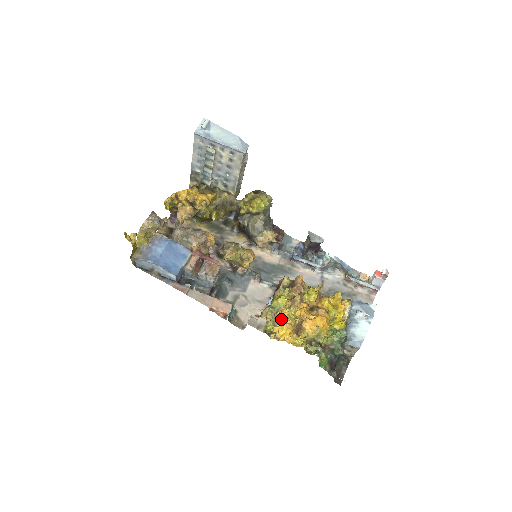
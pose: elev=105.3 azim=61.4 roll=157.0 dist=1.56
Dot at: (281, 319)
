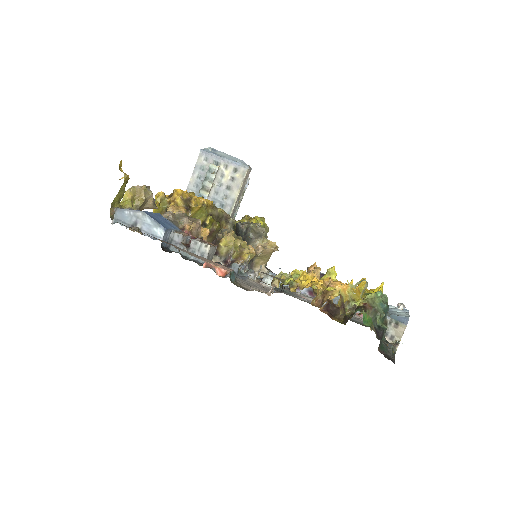
Dot at: (302, 274)
